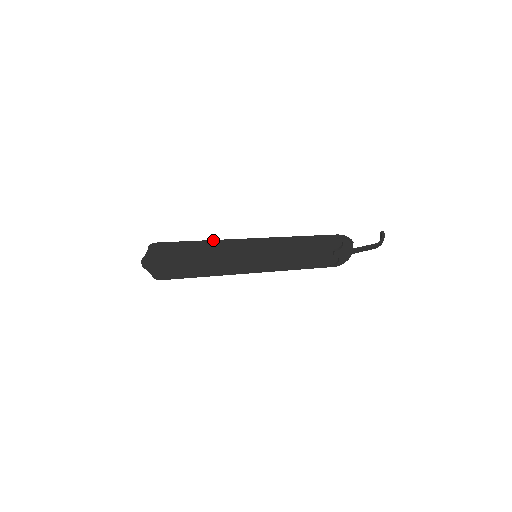
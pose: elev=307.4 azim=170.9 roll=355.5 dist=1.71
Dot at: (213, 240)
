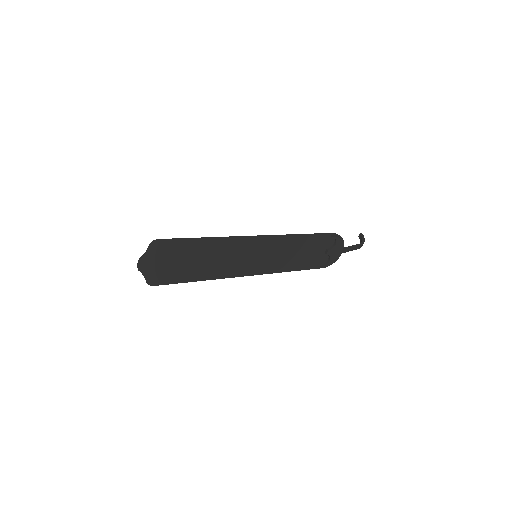
Dot at: (218, 237)
